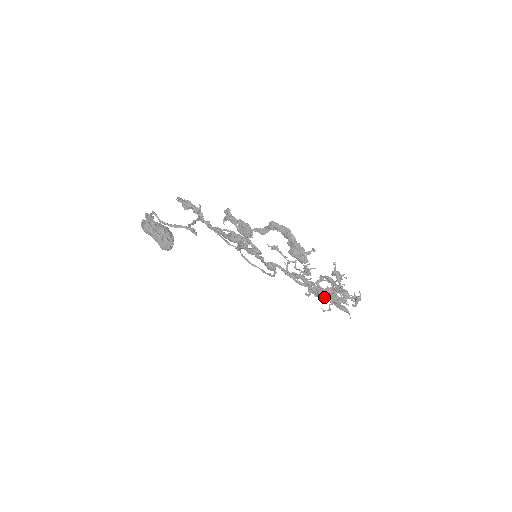
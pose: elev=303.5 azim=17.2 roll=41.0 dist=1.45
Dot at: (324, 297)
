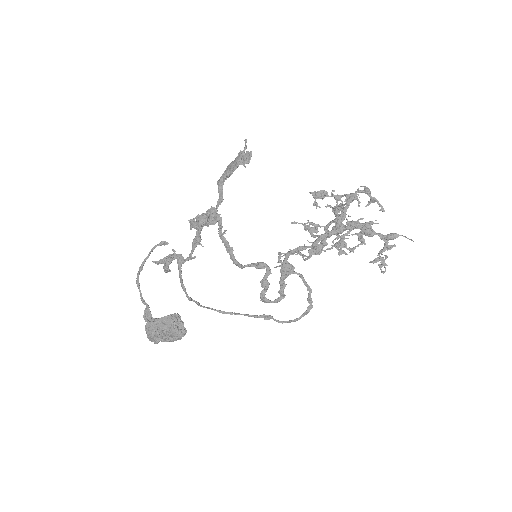
Dot at: (338, 217)
